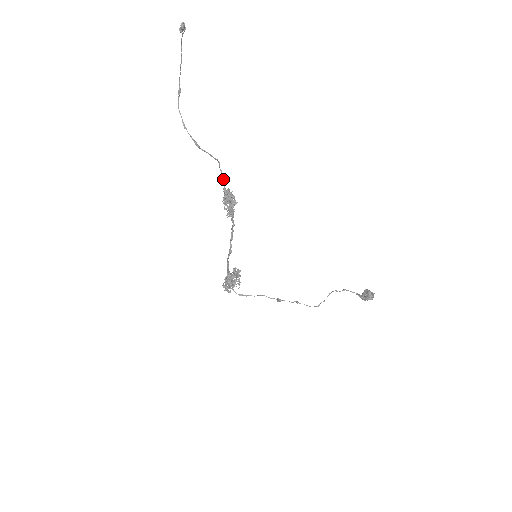
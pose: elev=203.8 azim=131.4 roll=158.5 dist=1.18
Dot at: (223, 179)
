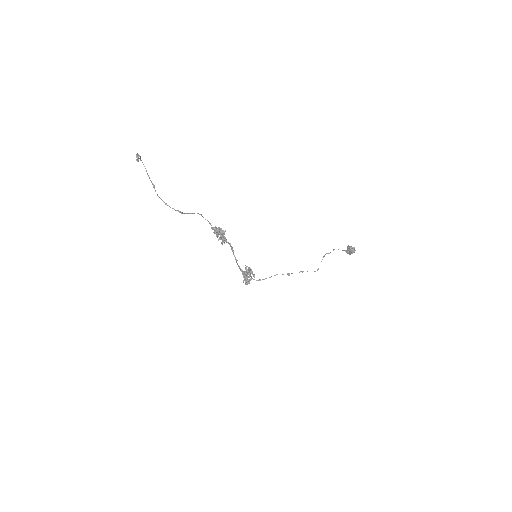
Dot at: occluded
